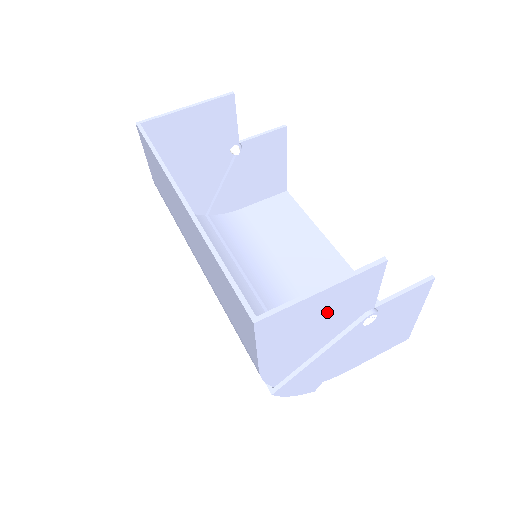
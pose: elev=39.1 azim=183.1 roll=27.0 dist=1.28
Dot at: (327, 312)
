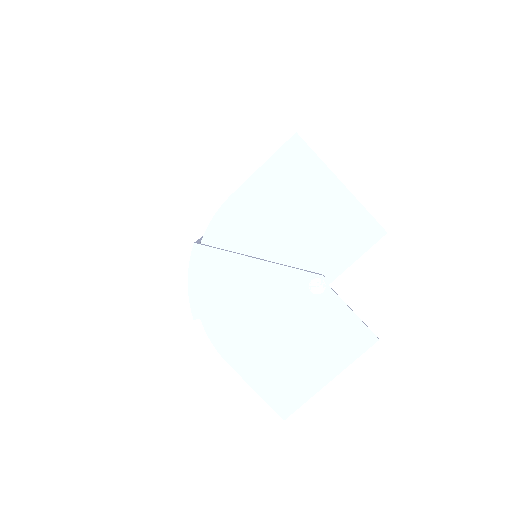
Dot at: (316, 217)
